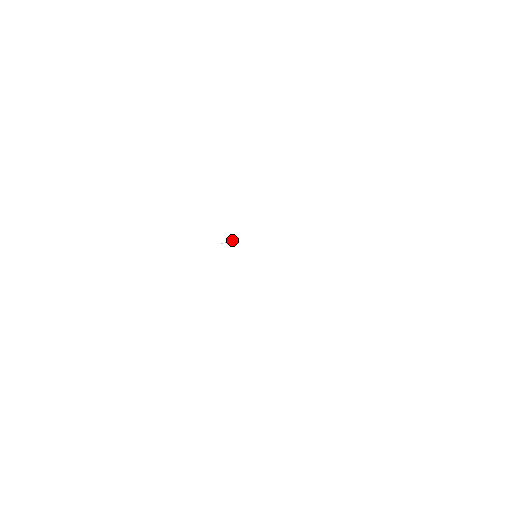
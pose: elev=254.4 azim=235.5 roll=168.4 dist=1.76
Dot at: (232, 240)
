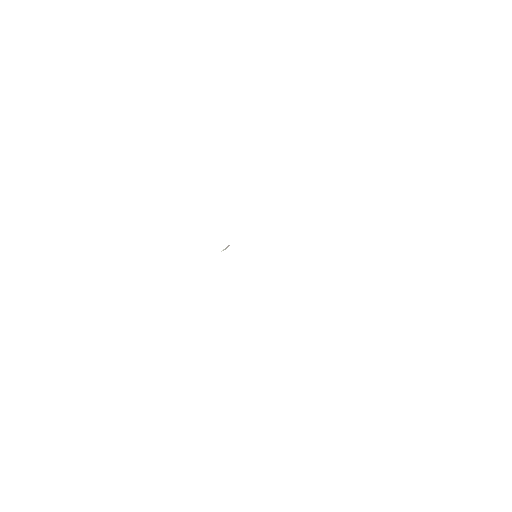
Dot at: (229, 245)
